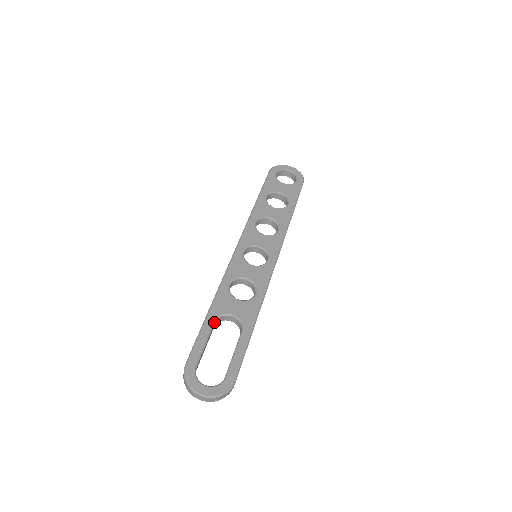
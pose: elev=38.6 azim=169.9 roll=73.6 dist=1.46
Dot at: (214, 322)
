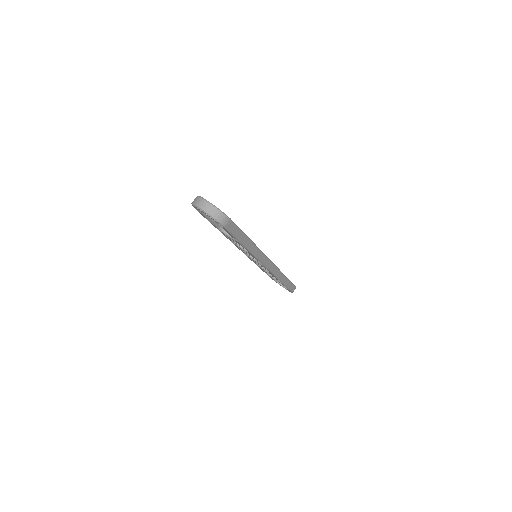
Dot at: occluded
